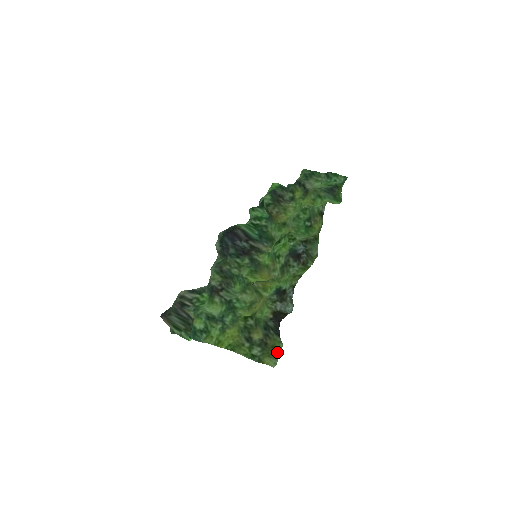
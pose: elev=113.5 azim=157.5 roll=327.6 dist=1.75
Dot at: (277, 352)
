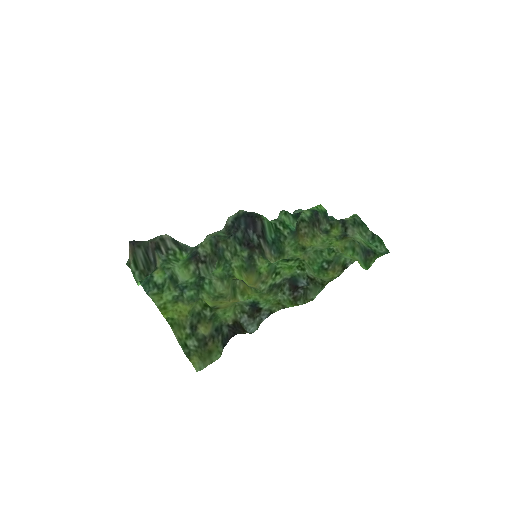
Dot at: (210, 359)
